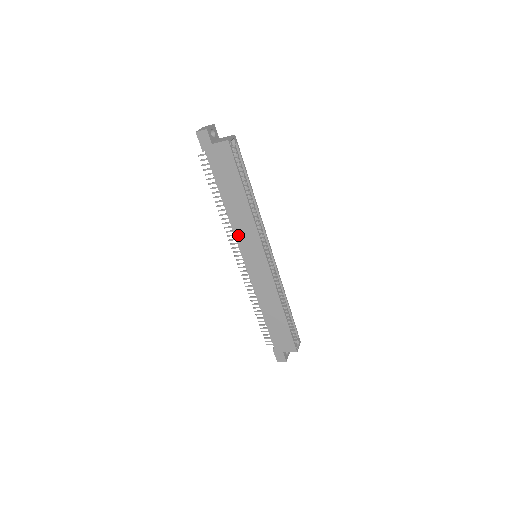
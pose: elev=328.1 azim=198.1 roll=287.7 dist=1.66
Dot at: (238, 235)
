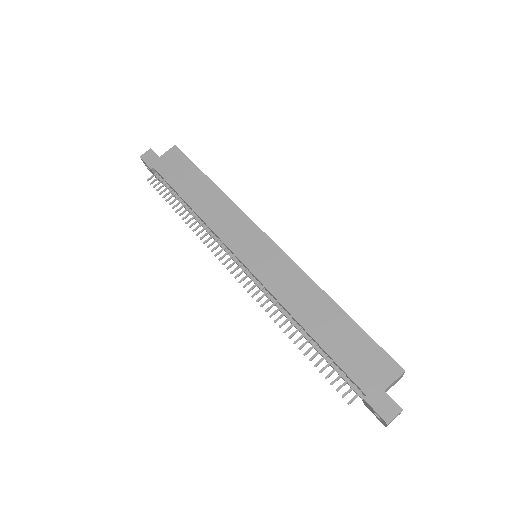
Dot at: (220, 231)
